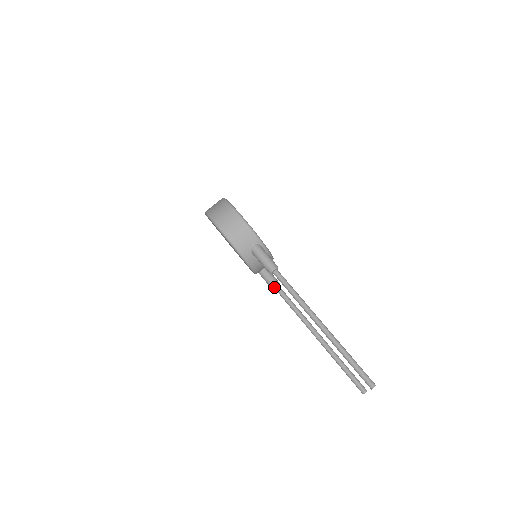
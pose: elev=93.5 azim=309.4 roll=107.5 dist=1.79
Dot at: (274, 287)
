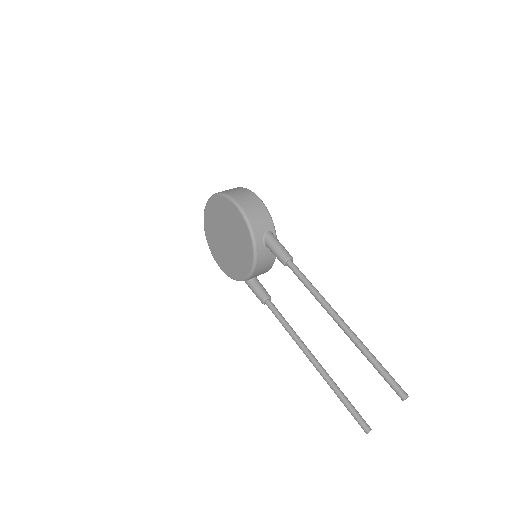
Dot at: (266, 298)
